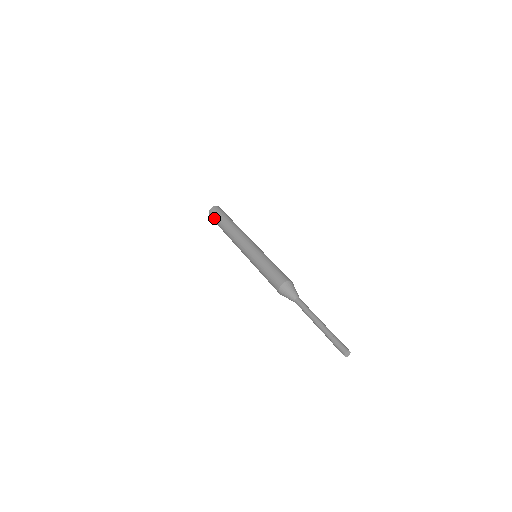
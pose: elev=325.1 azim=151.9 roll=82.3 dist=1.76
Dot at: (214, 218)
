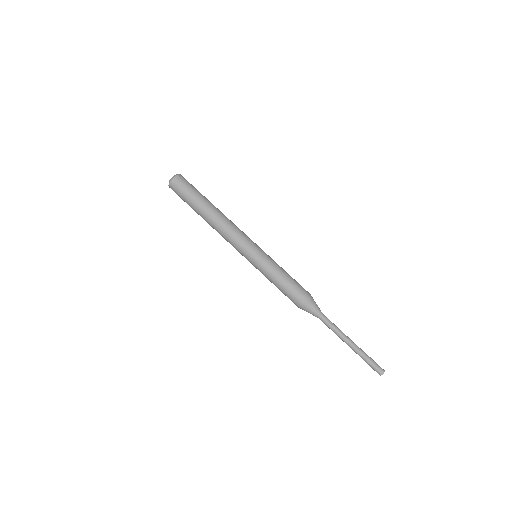
Dot at: (182, 194)
